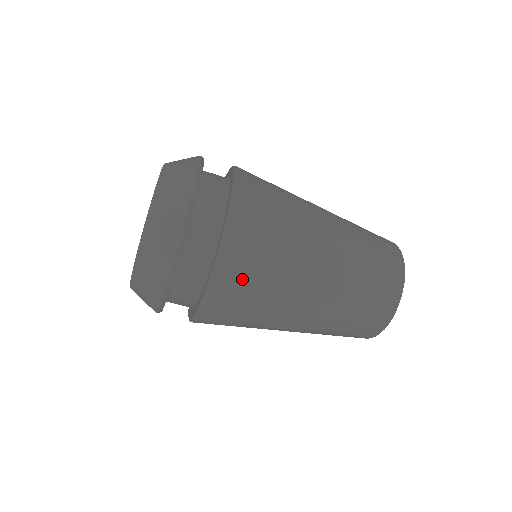
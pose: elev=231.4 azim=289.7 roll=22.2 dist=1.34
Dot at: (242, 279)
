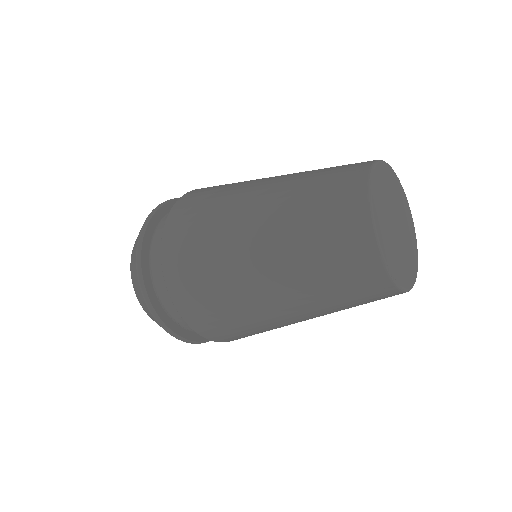
Dot at: (229, 334)
